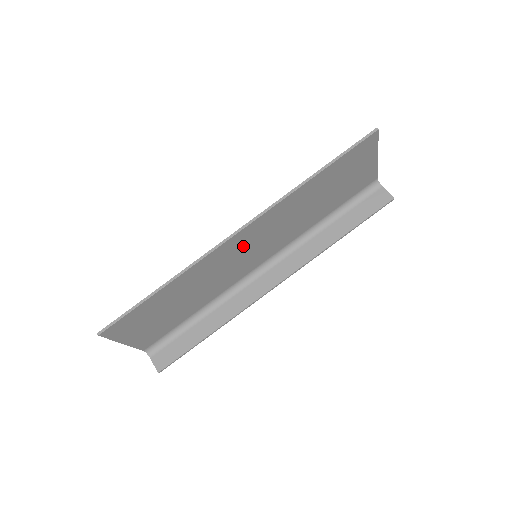
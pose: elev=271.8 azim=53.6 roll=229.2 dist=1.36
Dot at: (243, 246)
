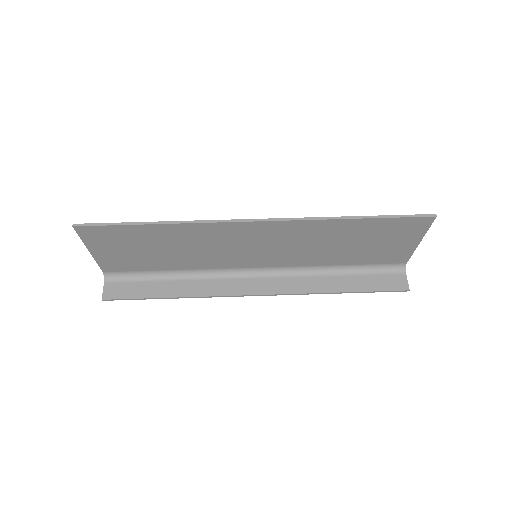
Dot at: (251, 238)
